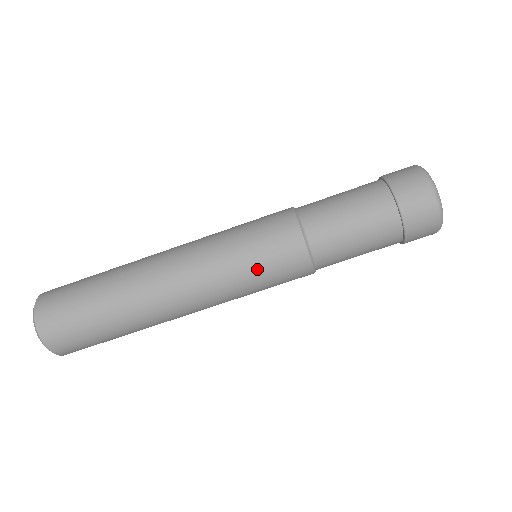
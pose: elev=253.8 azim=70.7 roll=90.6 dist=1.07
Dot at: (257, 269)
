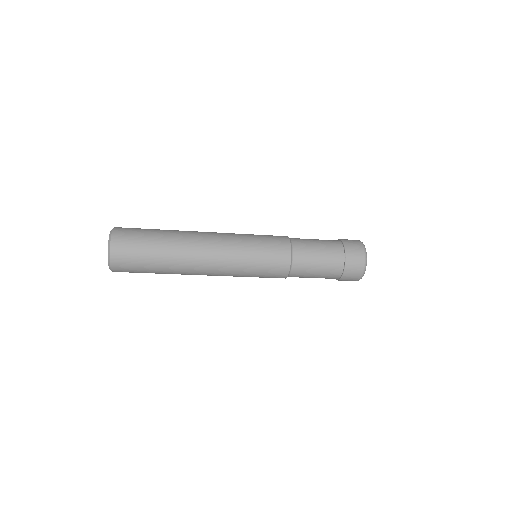
Dot at: occluded
